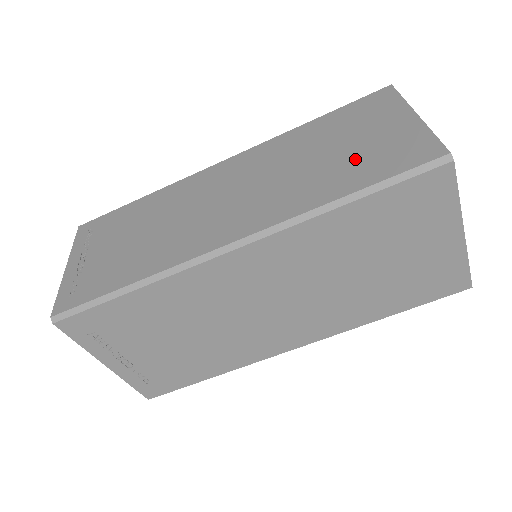
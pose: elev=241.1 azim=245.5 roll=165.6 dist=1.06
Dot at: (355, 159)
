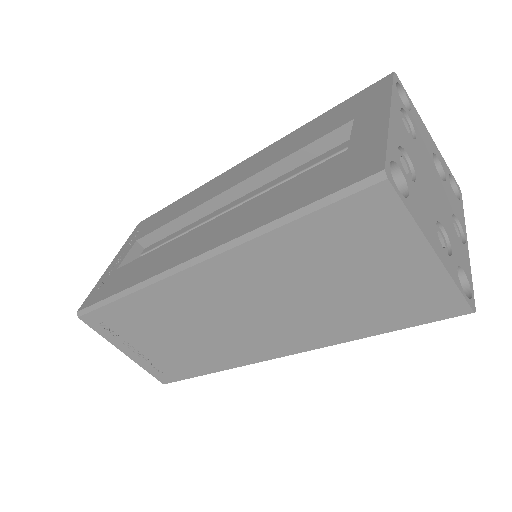
Dot at: (370, 300)
